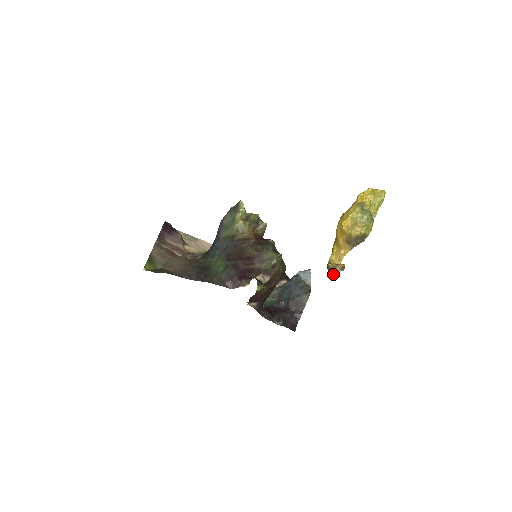
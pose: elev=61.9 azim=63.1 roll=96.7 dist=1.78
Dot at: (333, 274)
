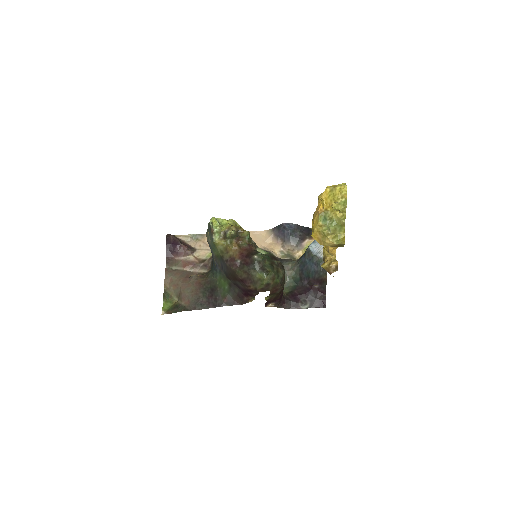
Dot at: occluded
